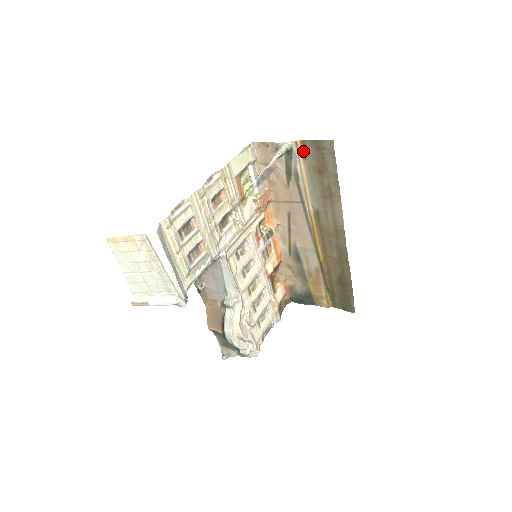
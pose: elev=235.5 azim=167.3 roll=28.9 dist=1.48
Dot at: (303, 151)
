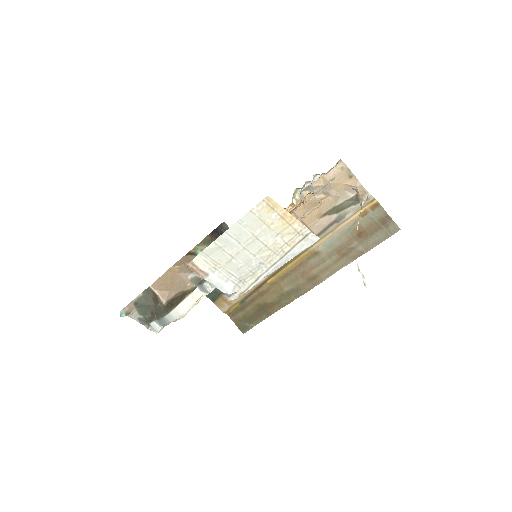
Dot at: (368, 209)
